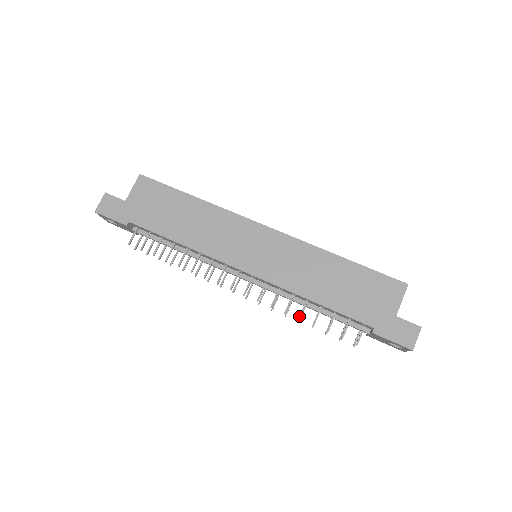
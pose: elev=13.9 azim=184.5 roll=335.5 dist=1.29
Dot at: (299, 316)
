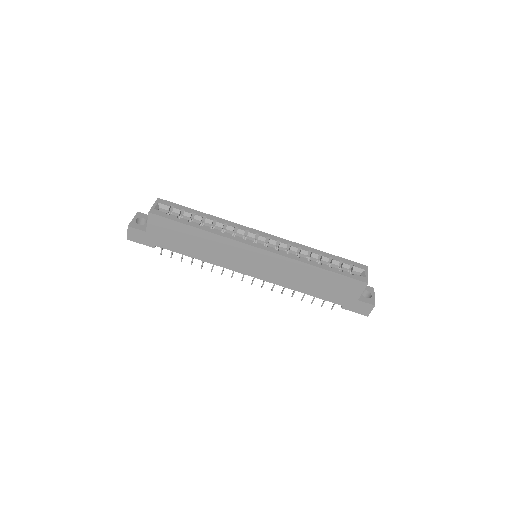
Dot at: occluded
